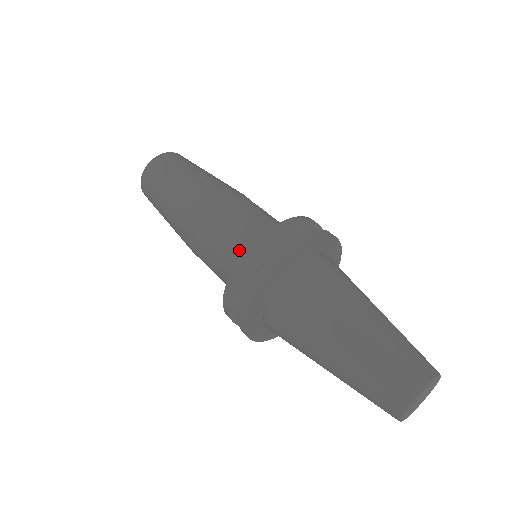
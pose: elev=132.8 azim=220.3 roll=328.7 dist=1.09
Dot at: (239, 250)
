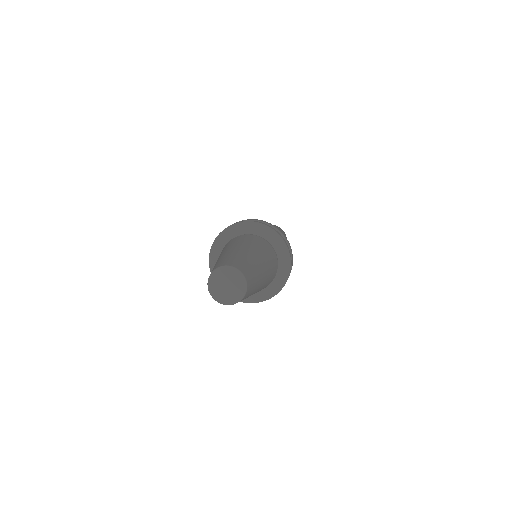
Dot at: occluded
